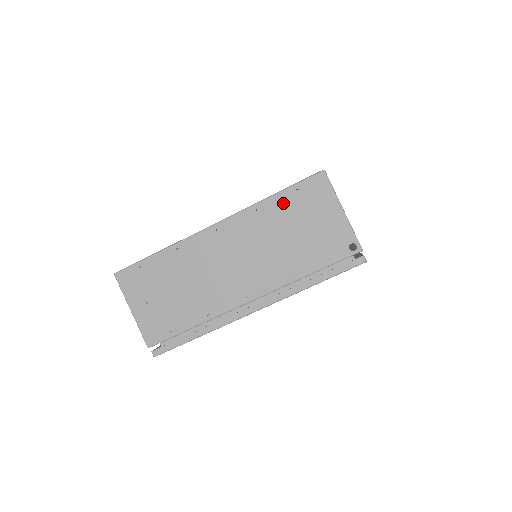
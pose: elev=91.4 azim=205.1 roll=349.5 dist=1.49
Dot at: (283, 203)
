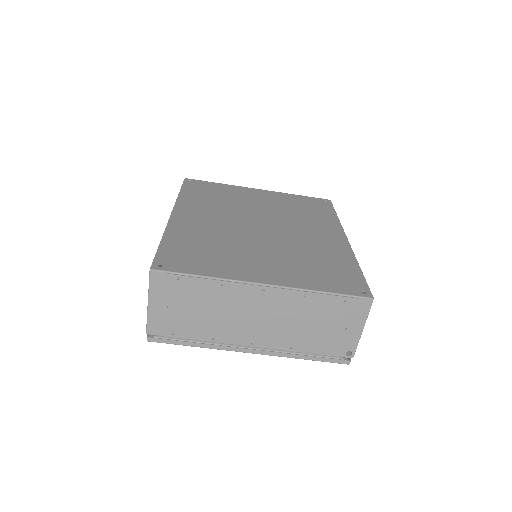
Dot at: (328, 303)
